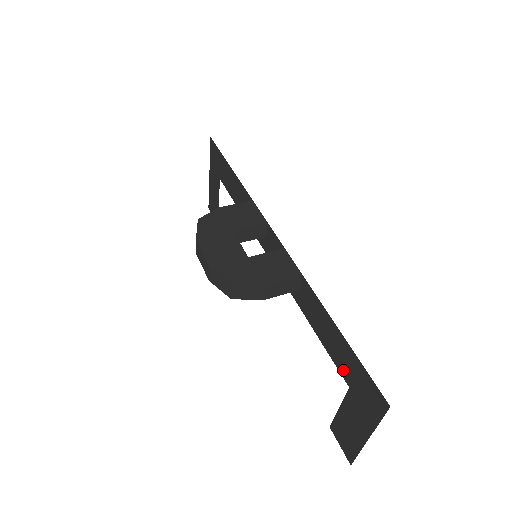
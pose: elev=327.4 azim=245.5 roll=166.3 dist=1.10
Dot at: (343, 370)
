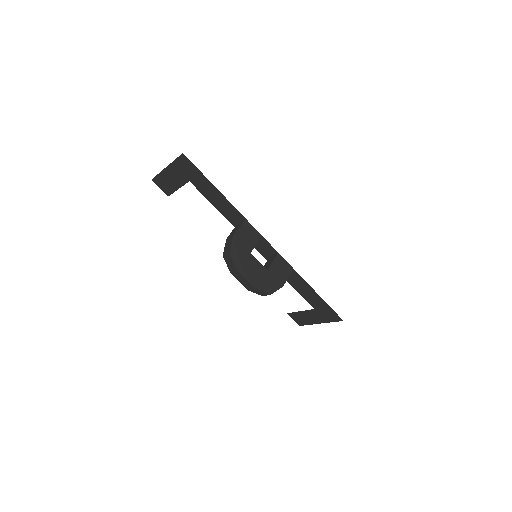
Dot at: (313, 304)
